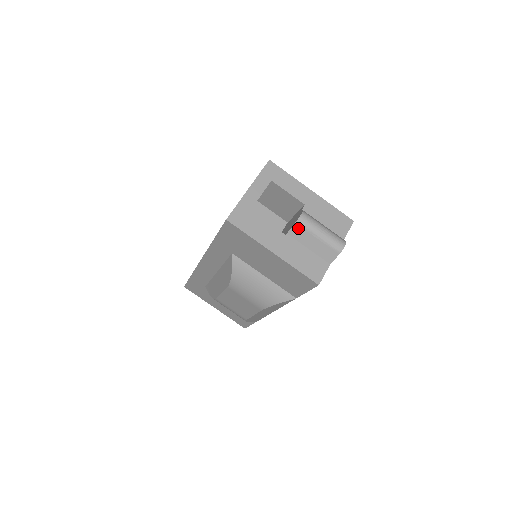
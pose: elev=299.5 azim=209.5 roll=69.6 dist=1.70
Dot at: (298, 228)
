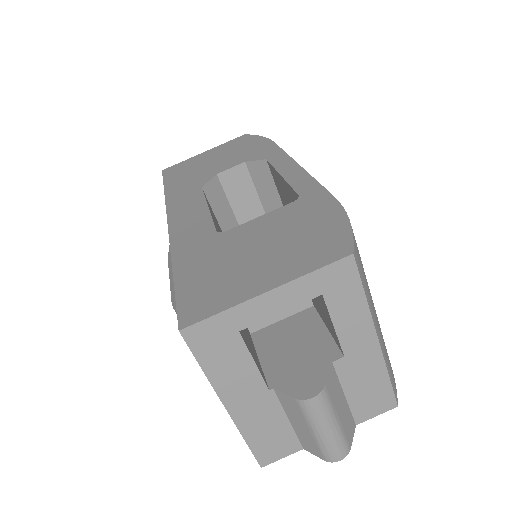
Dot at: (294, 403)
